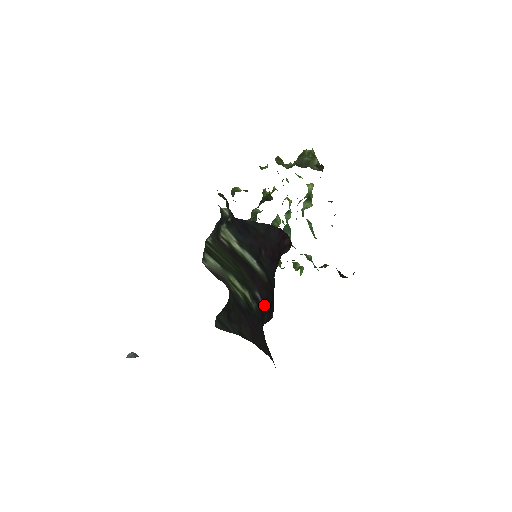
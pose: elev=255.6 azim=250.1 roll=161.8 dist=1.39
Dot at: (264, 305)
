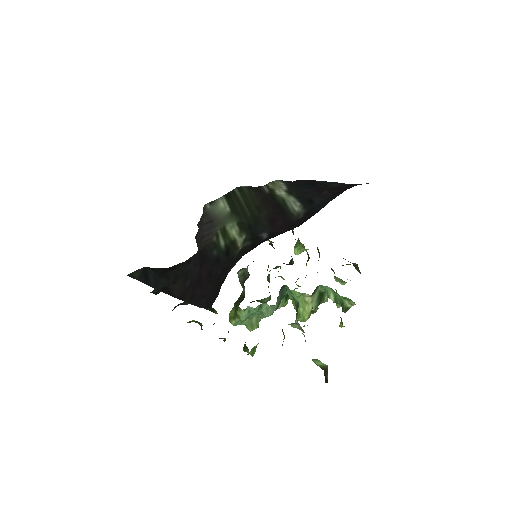
Dot at: (270, 237)
